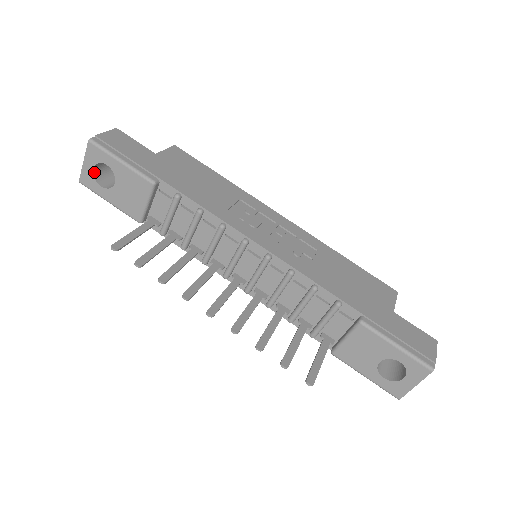
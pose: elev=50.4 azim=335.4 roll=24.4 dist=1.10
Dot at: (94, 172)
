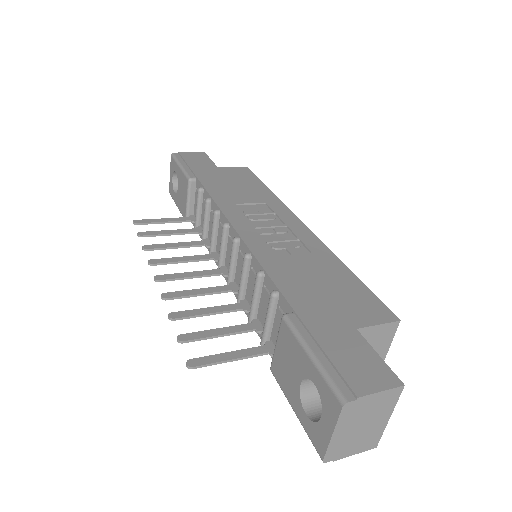
Dot at: (174, 182)
